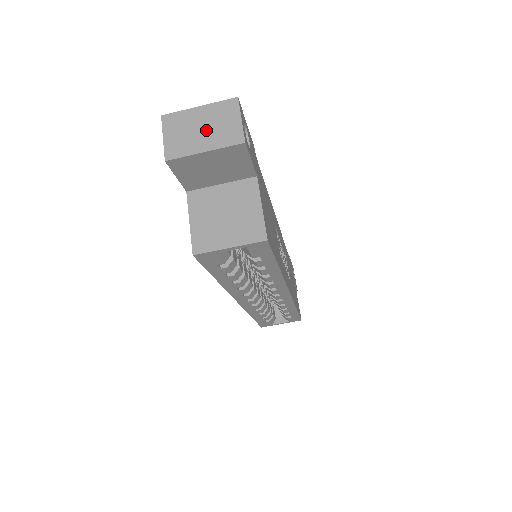
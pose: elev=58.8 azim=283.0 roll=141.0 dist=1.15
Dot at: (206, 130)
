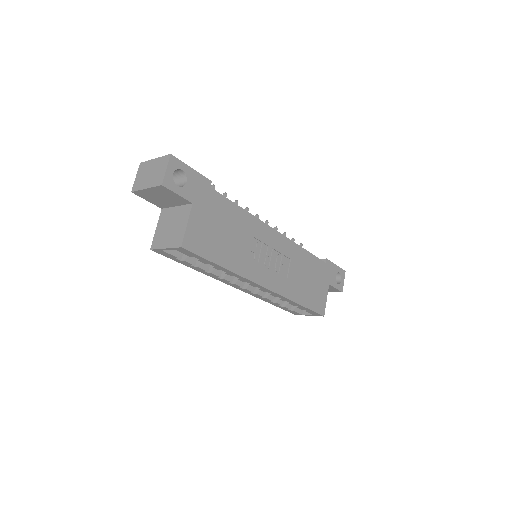
Dot at: (151, 175)
